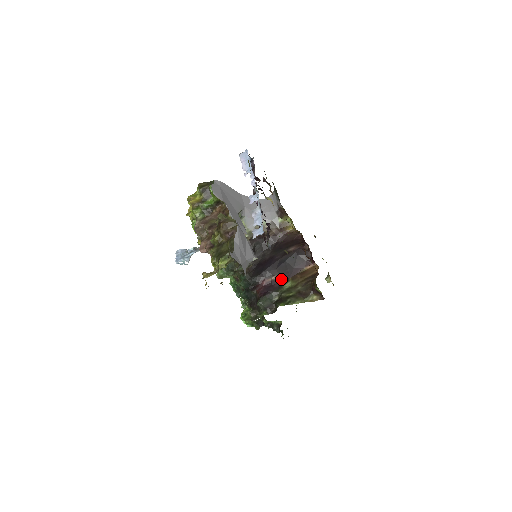
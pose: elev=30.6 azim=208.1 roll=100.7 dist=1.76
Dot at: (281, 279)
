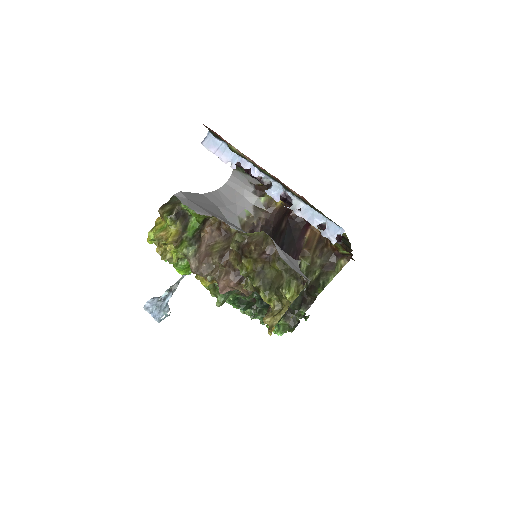
Dot at: occluded
